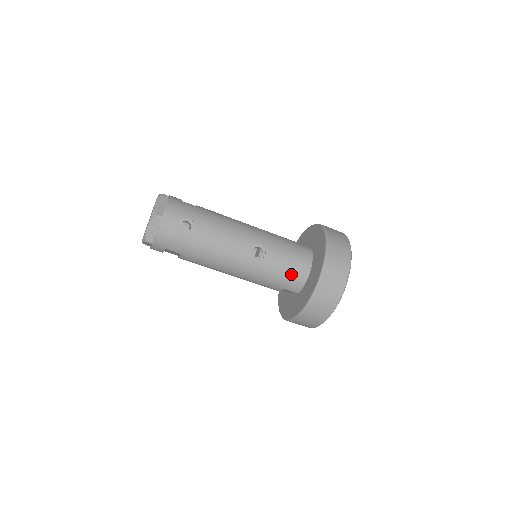
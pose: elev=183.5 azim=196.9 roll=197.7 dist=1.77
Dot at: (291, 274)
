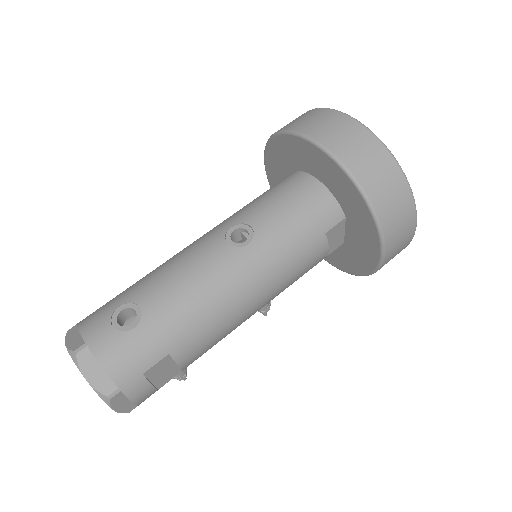
Dot at: (305, 207)
